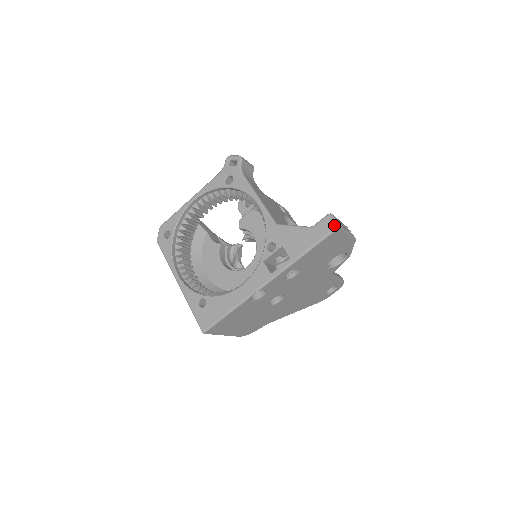
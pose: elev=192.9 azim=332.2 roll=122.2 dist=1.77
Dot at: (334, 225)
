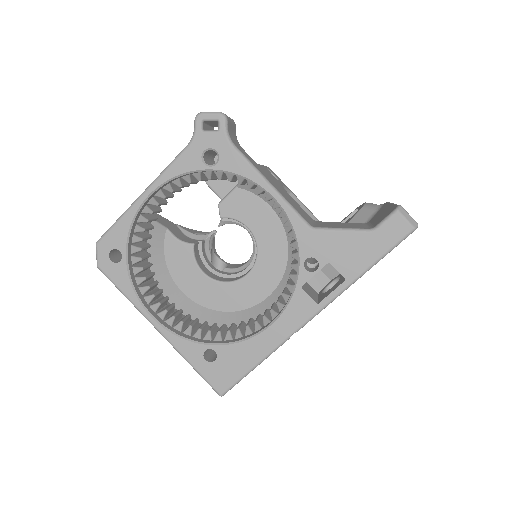
Dot at: (411, 225)
